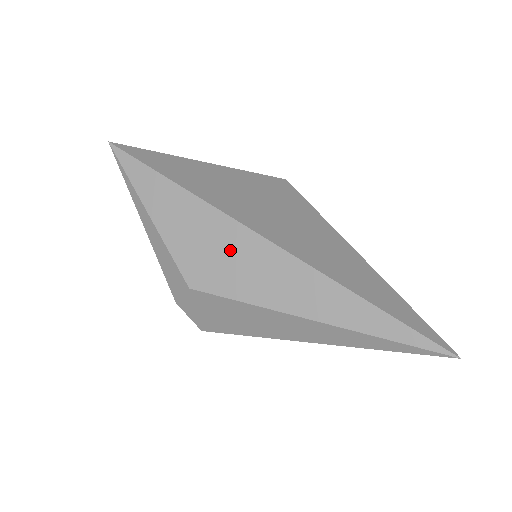
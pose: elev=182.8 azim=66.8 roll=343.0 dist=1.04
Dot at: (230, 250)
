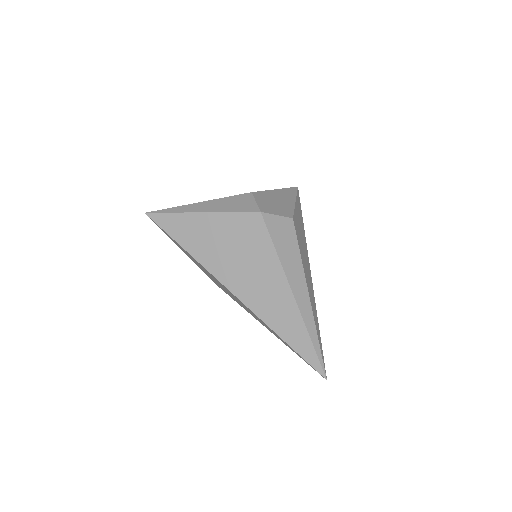
Dot at: (223, 287)
